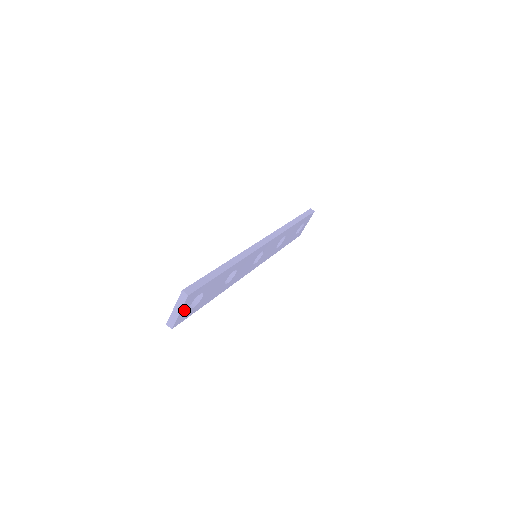
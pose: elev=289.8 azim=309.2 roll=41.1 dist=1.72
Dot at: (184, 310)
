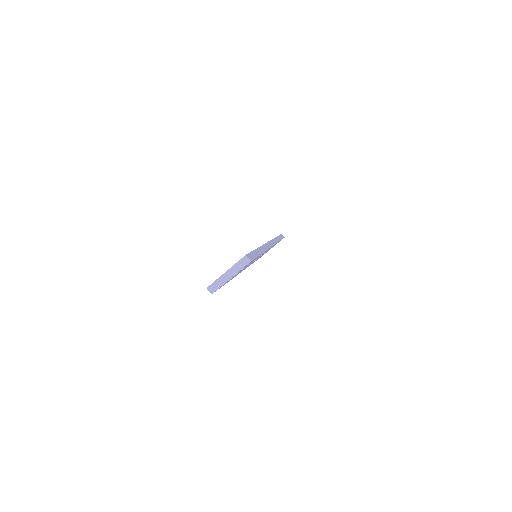
Dot at: occluded
